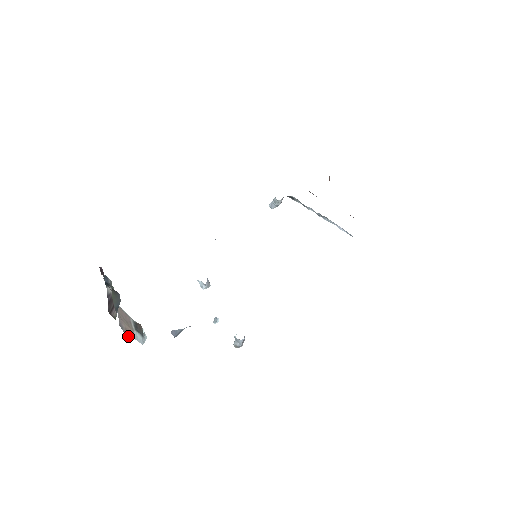
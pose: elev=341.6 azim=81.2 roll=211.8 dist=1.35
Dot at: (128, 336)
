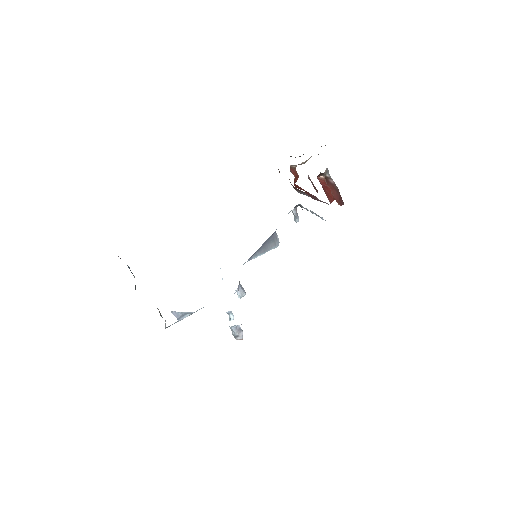
Dot at: (165, 326)
